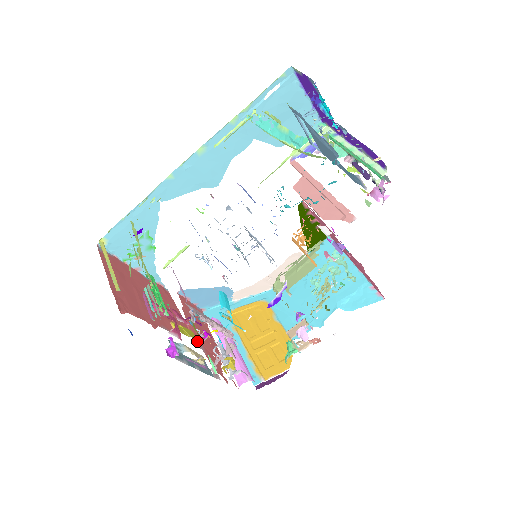
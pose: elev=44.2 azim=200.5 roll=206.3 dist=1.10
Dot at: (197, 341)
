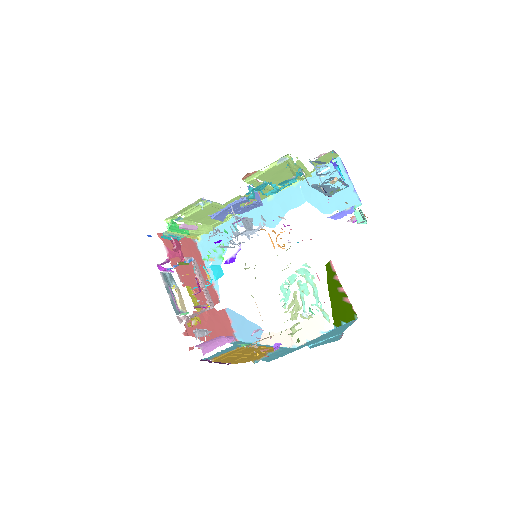
Dot at: occluded
